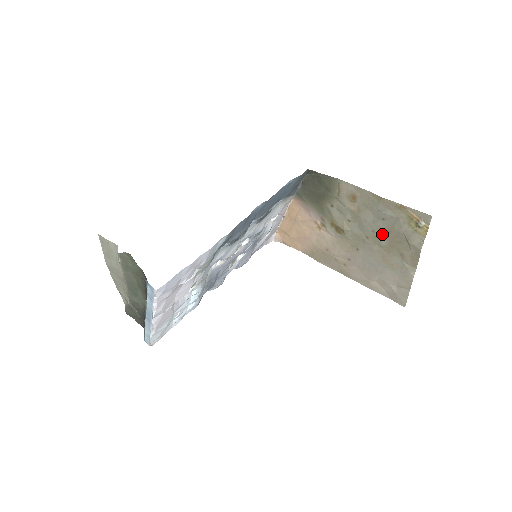
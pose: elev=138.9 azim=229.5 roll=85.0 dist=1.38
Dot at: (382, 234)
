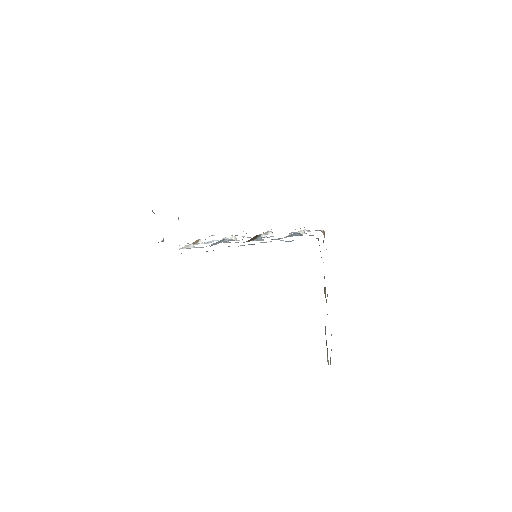
Dot at: occluded
